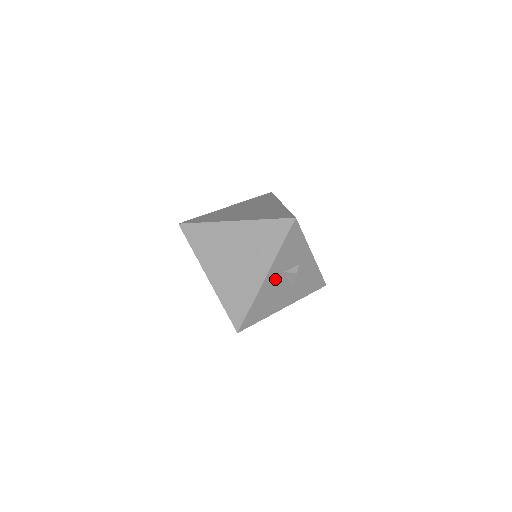
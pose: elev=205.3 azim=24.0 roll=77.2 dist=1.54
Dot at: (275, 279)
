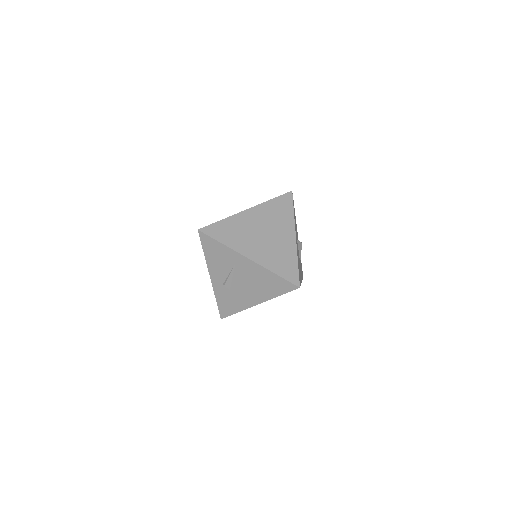
Dot at: occluded
